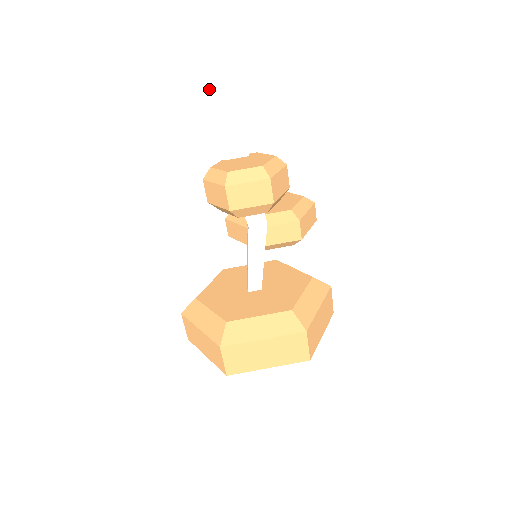
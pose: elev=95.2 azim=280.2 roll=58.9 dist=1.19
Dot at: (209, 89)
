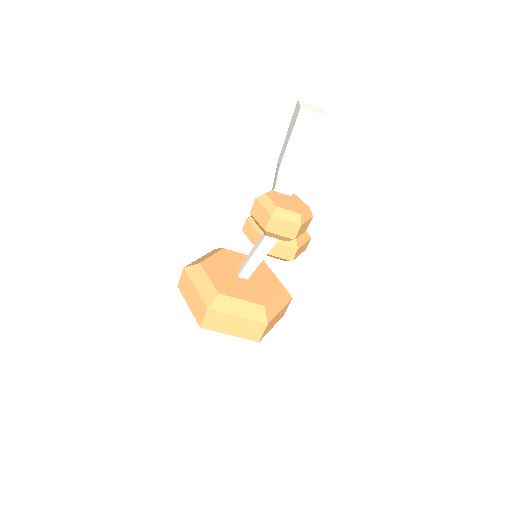
Dot at: (292, 145)
